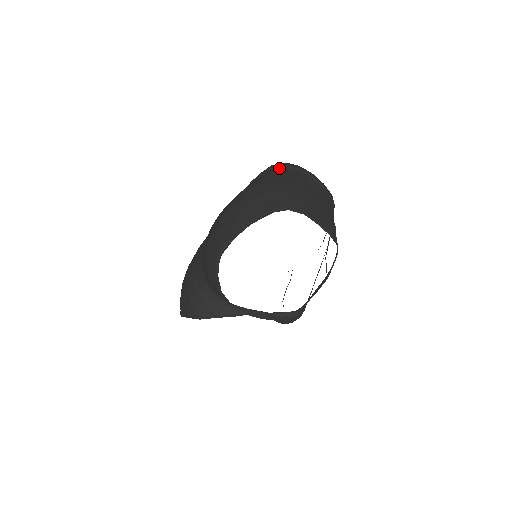
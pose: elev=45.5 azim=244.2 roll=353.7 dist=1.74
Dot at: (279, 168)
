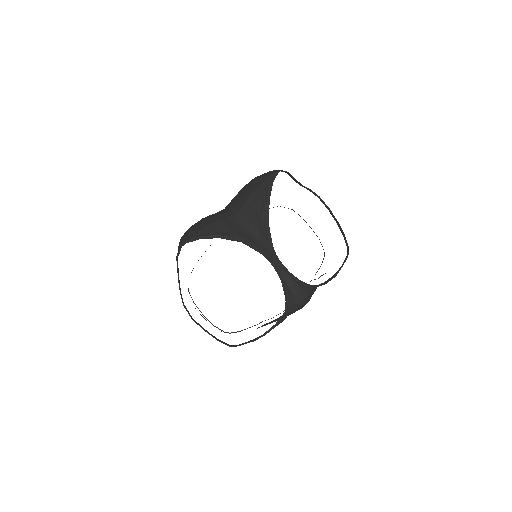
Dot at: occluded
